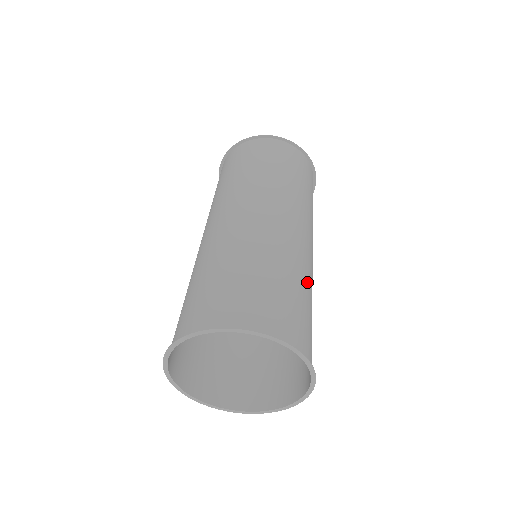
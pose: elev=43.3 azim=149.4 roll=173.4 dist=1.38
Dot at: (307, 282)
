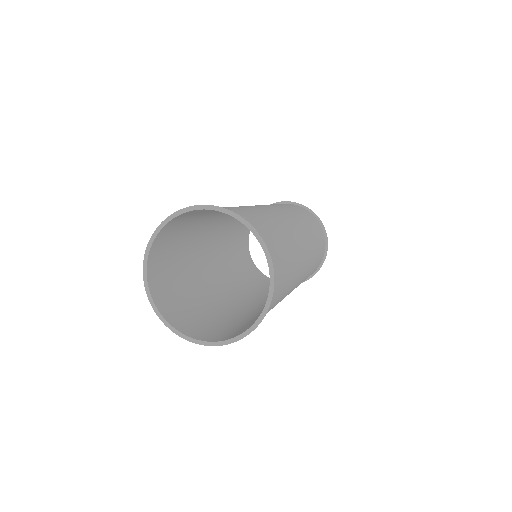
Dot at: (292, 278)
